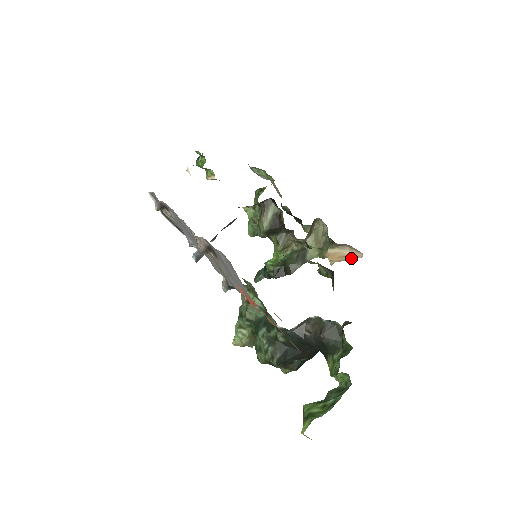
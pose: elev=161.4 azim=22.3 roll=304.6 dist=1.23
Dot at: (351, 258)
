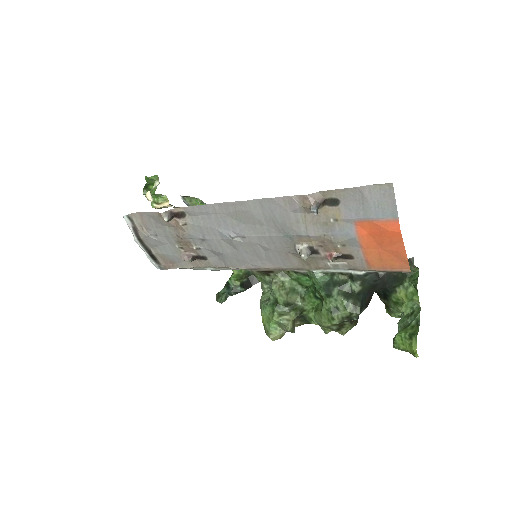
Dot at: occluded
